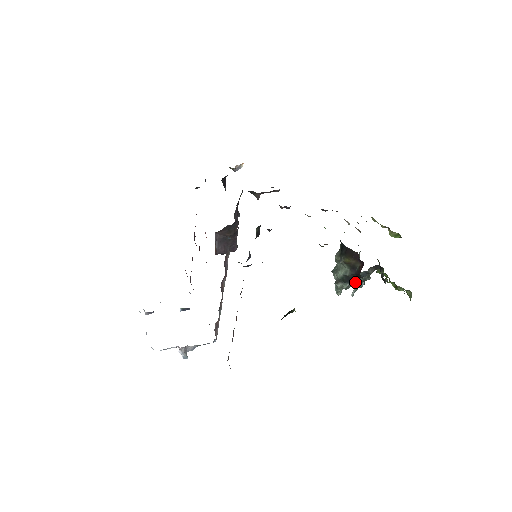
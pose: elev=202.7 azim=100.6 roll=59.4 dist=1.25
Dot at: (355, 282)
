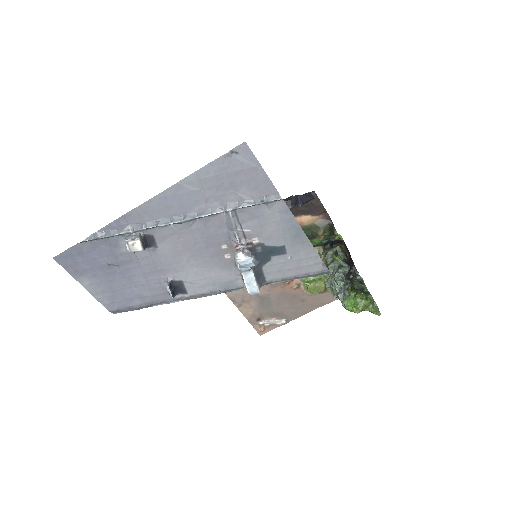
Dot at: (342, 289)
